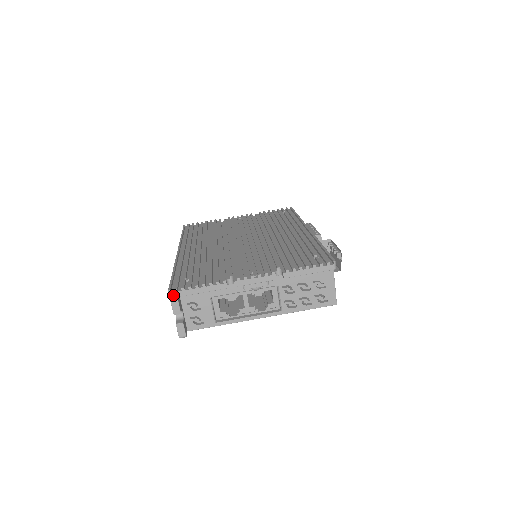
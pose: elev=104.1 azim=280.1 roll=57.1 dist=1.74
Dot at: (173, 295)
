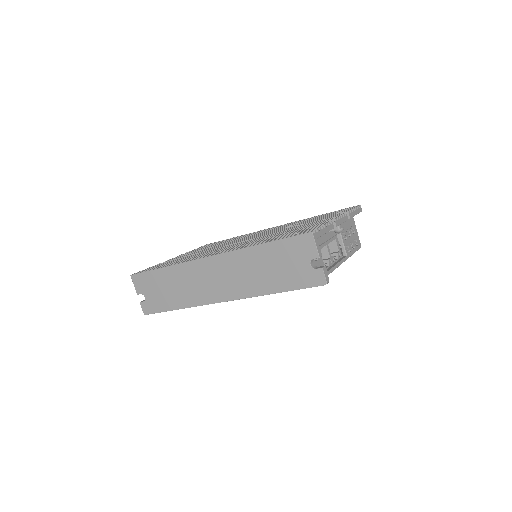
Dot at: (315, 236)
